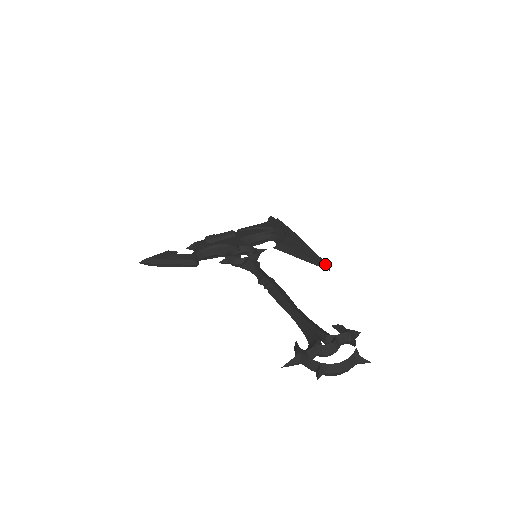
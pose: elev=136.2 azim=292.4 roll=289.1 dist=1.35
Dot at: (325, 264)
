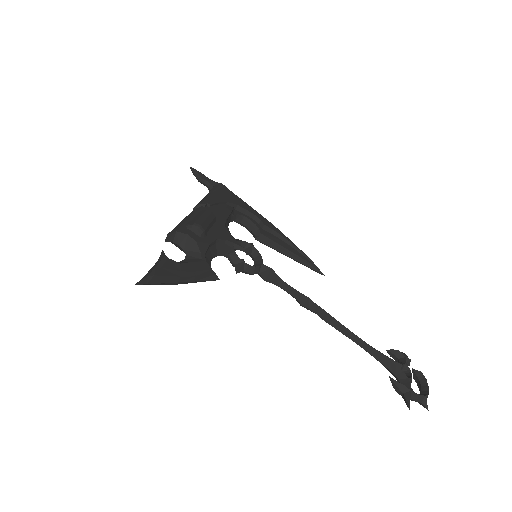
Dot at: (318, 268)
